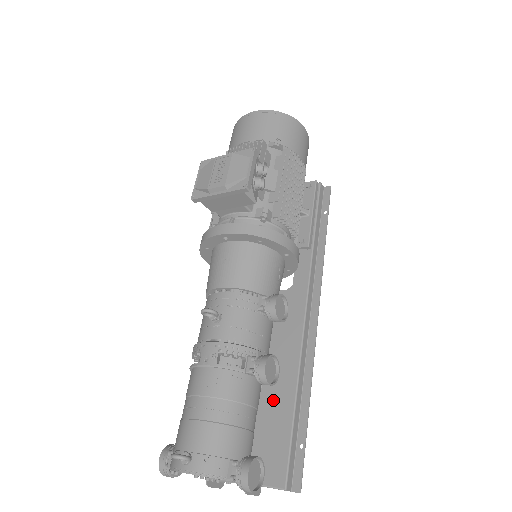
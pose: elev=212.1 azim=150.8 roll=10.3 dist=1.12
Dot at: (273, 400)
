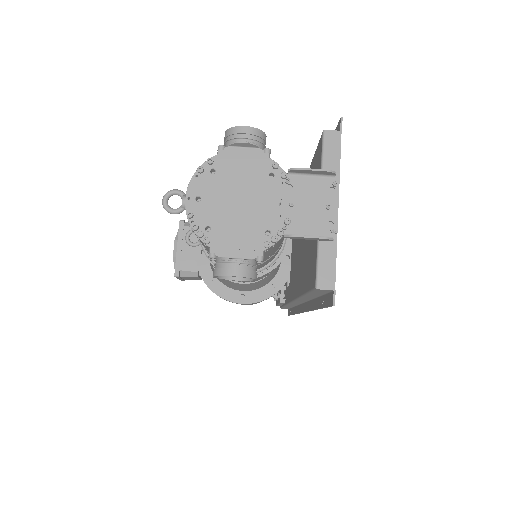
Dot at: occluded
